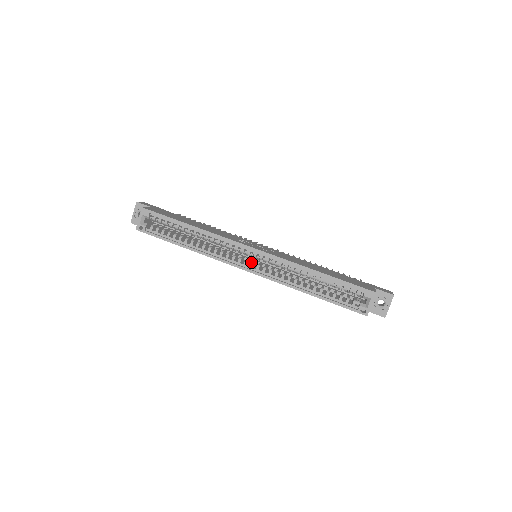
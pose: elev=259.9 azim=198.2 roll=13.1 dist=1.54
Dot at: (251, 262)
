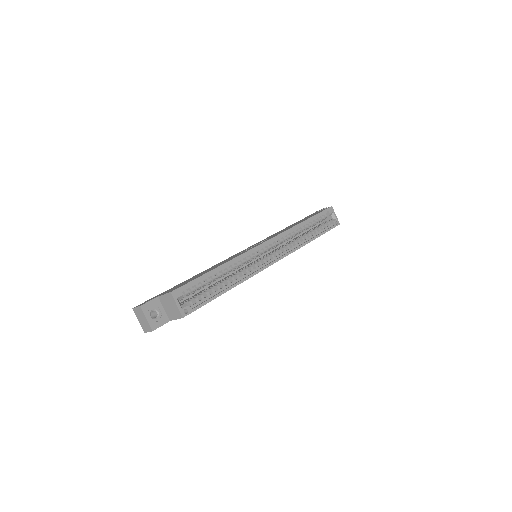
Dot at: (270, 255)
